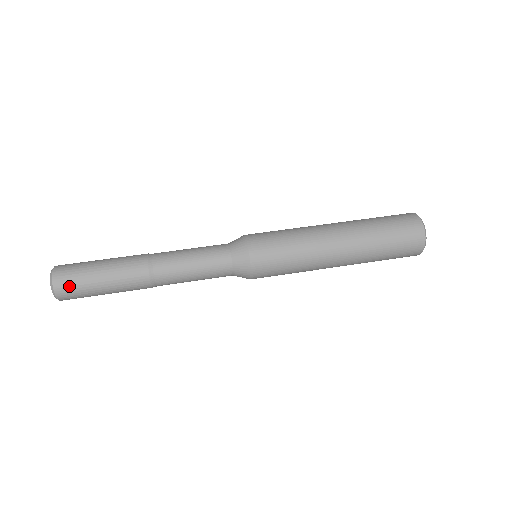
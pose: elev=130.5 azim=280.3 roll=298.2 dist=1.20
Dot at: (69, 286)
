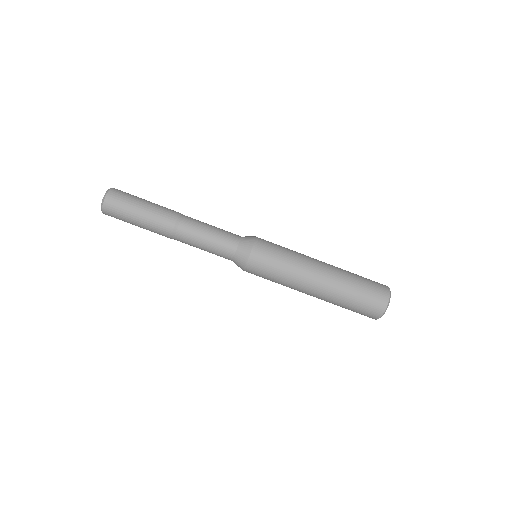
Dot at: occluded
